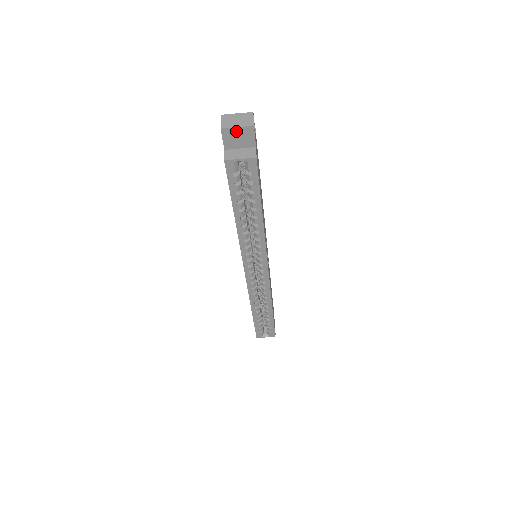
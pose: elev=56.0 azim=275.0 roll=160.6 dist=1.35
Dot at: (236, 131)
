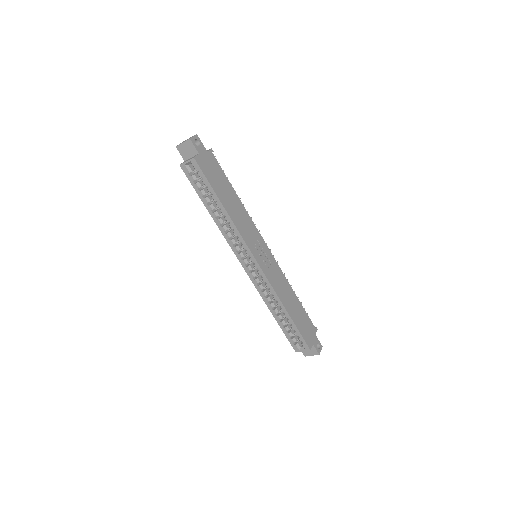
Dot at: (184, 146)
